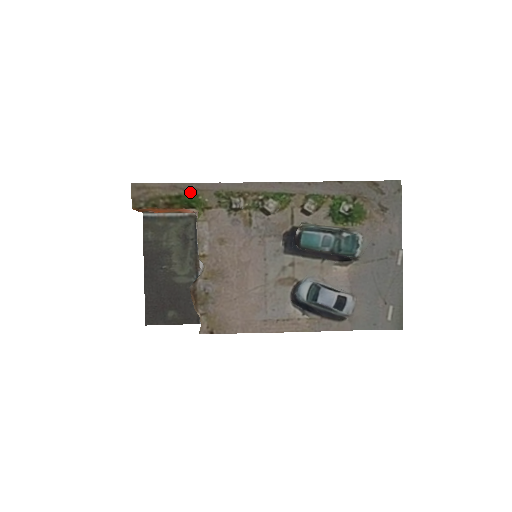
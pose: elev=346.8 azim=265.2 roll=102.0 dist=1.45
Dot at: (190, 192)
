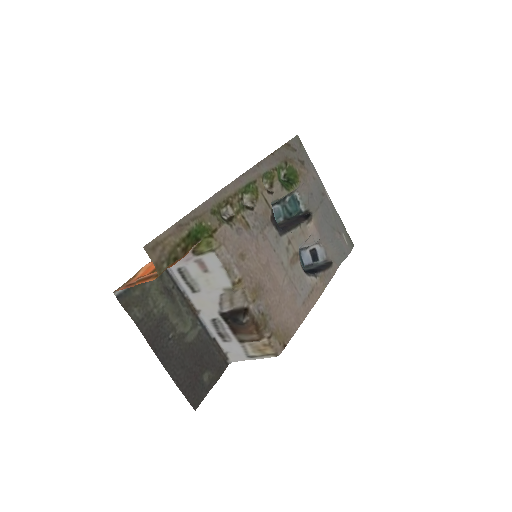
Dot at: (194, 223)
